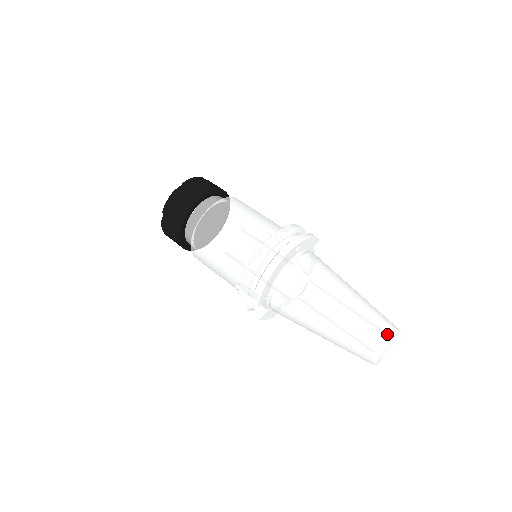
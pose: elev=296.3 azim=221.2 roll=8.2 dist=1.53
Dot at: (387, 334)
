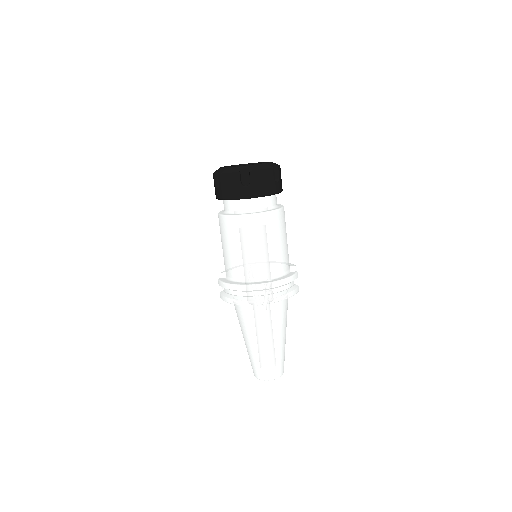
Dot at: (270, 377)
